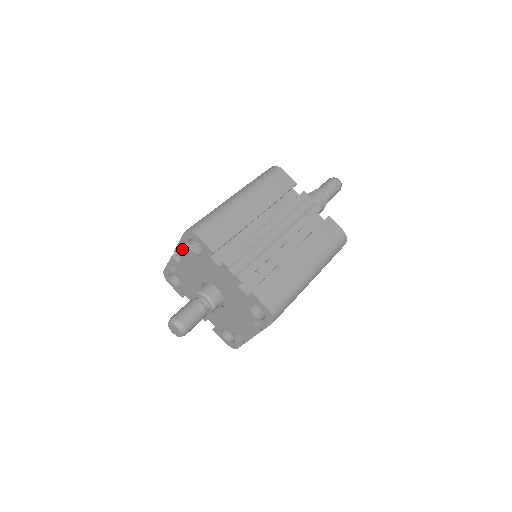
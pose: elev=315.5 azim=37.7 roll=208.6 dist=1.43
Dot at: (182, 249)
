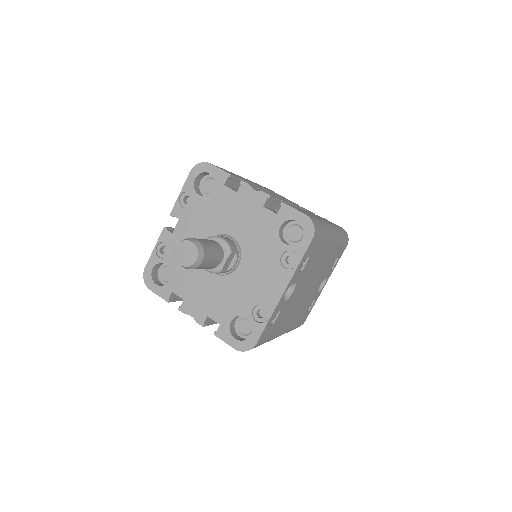
Dot at: (182, 204)
